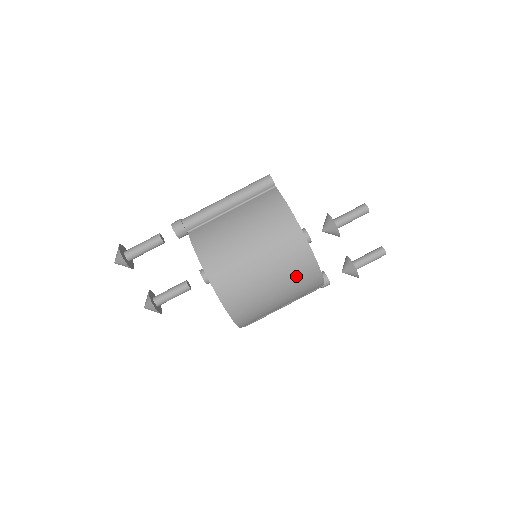
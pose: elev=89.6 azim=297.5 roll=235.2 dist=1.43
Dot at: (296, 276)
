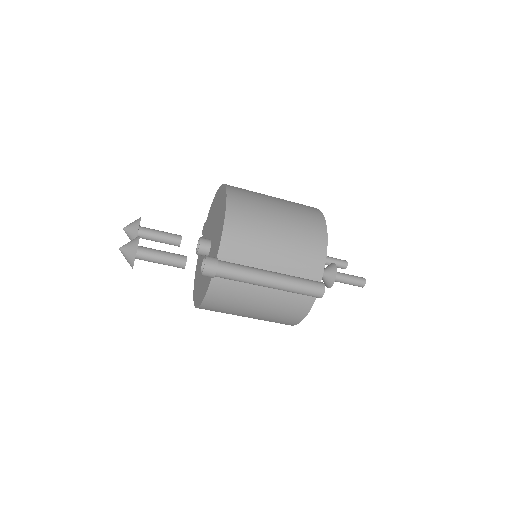
Dot at: occluded
